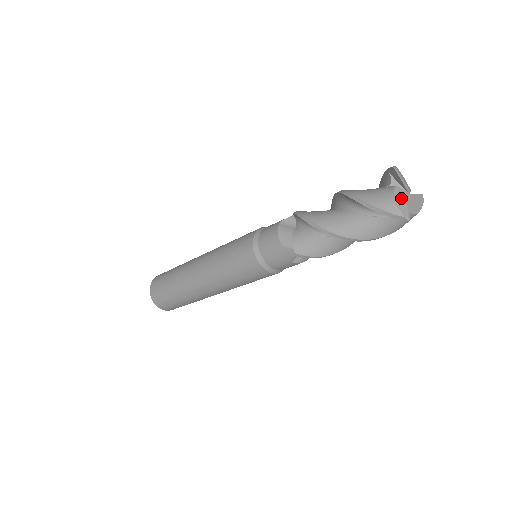
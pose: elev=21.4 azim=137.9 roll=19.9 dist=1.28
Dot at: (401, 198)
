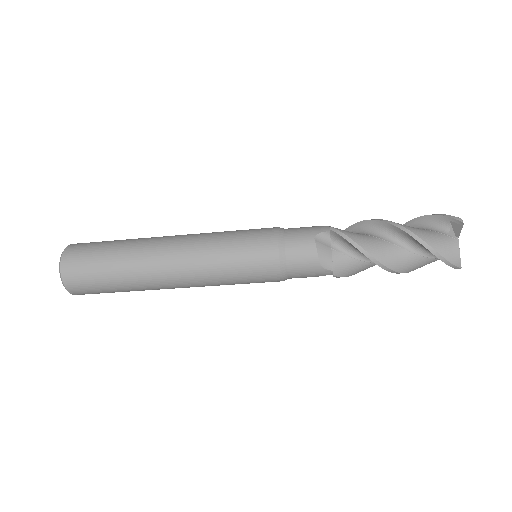
Dot at: occluded
